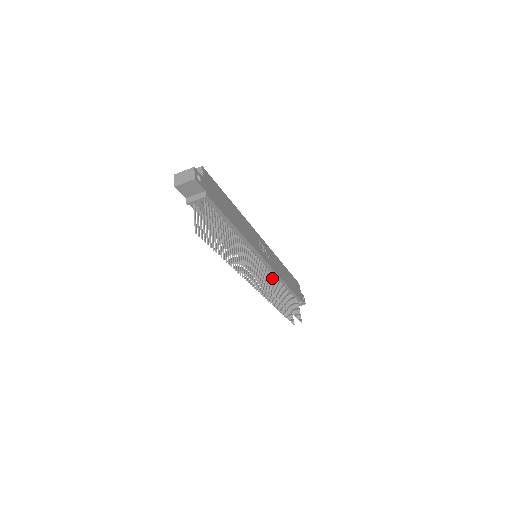
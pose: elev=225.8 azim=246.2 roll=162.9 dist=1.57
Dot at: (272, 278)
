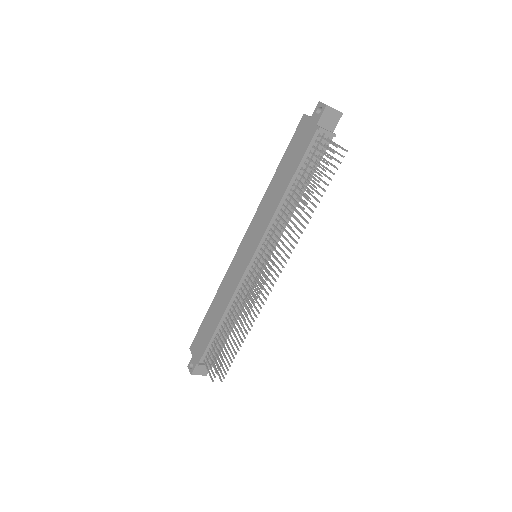
Dot at: (255, 290)
